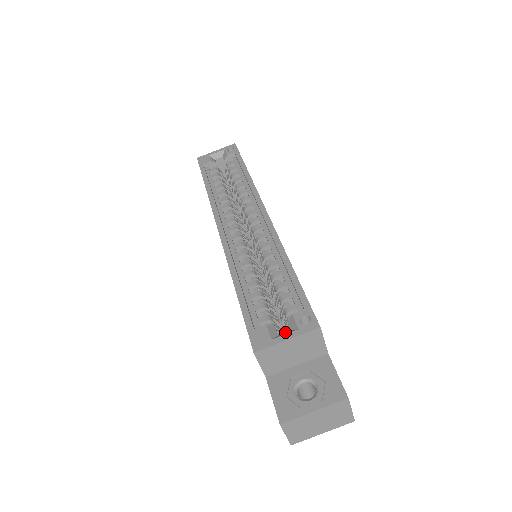
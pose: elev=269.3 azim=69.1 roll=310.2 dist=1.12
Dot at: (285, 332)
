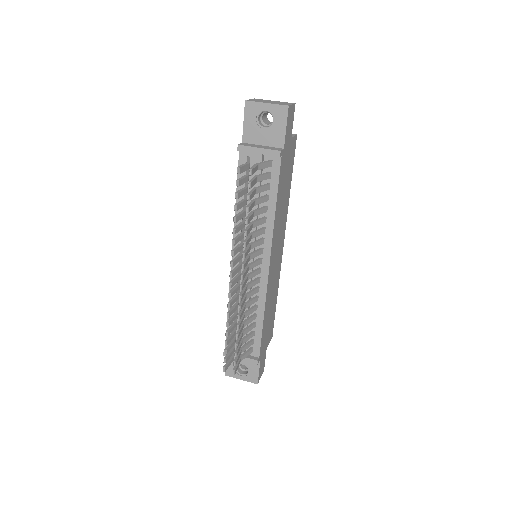
Dot at: occluded
